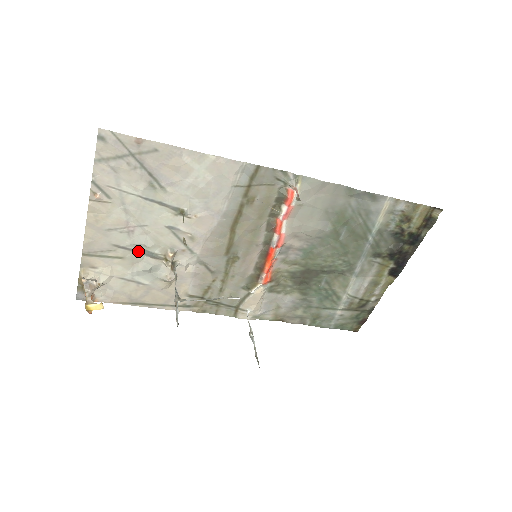
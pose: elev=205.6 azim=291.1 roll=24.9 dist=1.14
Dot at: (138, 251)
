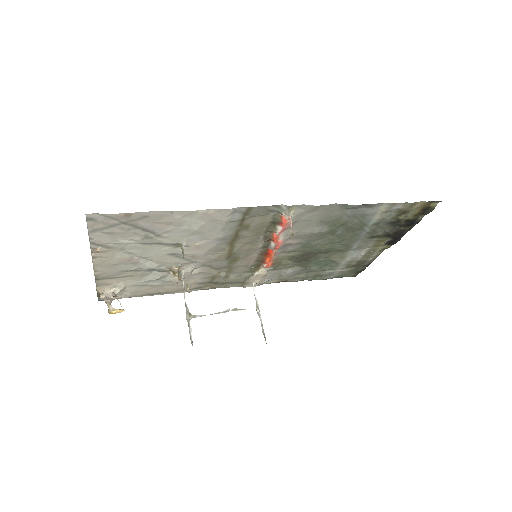
Dot at: (145, 270)
